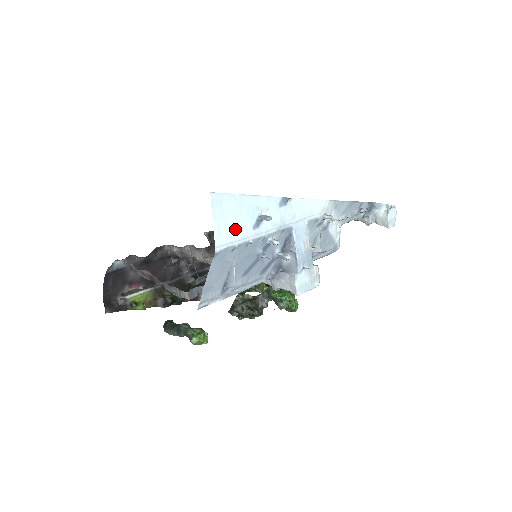
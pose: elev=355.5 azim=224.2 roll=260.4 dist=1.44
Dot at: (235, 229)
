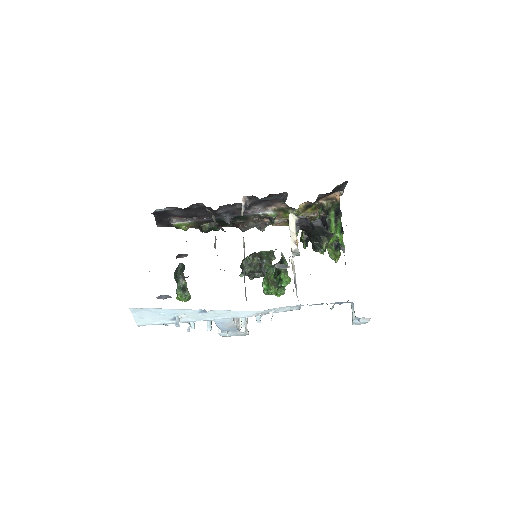
Dot at: (154, 320)
